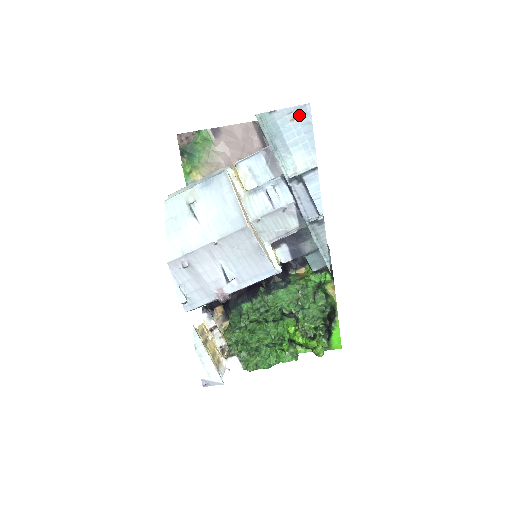
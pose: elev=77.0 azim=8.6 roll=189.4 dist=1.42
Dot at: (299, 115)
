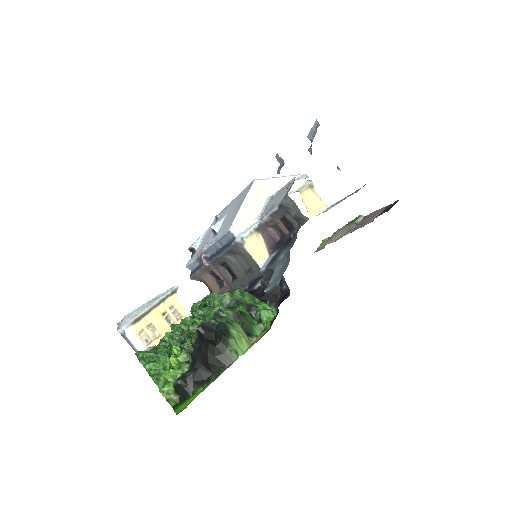
Dot at: occluded
